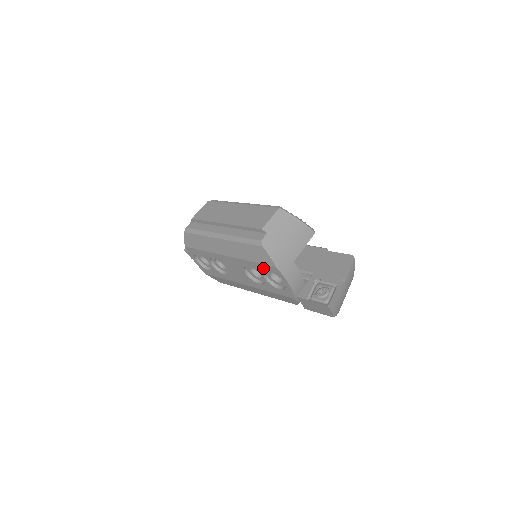
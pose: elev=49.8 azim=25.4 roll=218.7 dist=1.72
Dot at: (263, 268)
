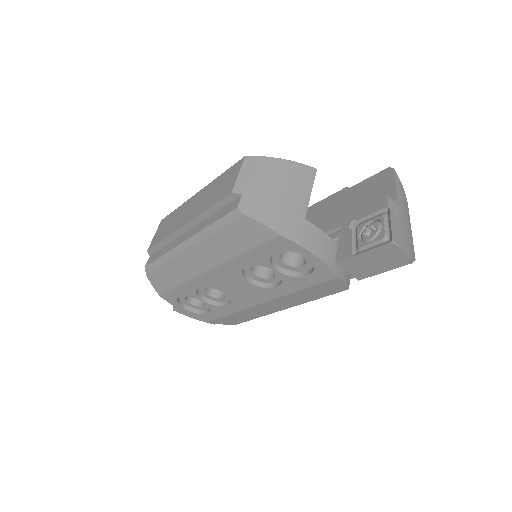
Dot at: (264, 253)
